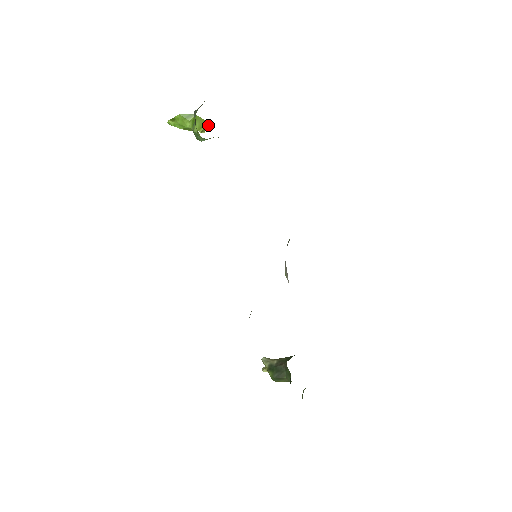
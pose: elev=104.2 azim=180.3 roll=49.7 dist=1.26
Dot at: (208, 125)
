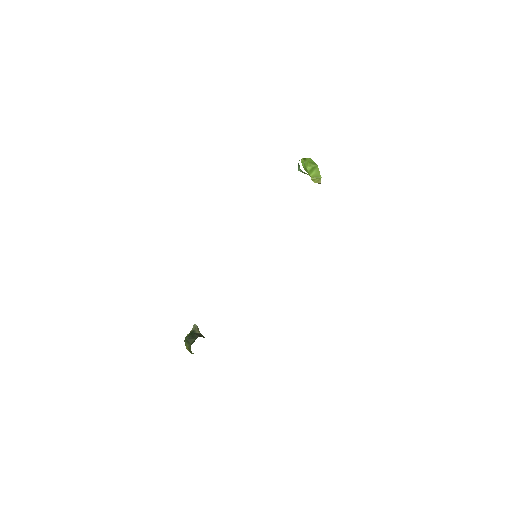
Dot at: (320, 180)
